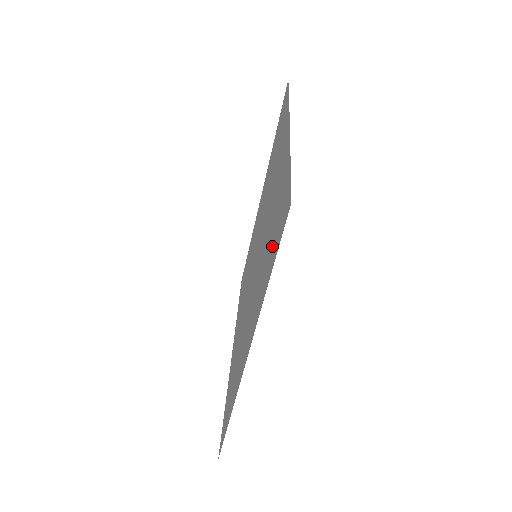
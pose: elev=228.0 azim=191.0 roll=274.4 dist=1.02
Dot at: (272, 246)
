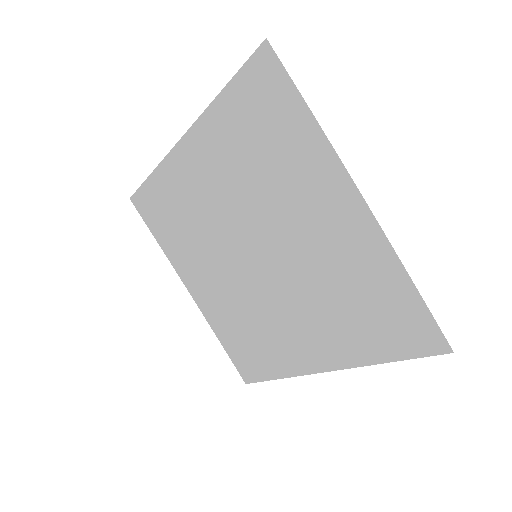
Dot at: (381, 332)
